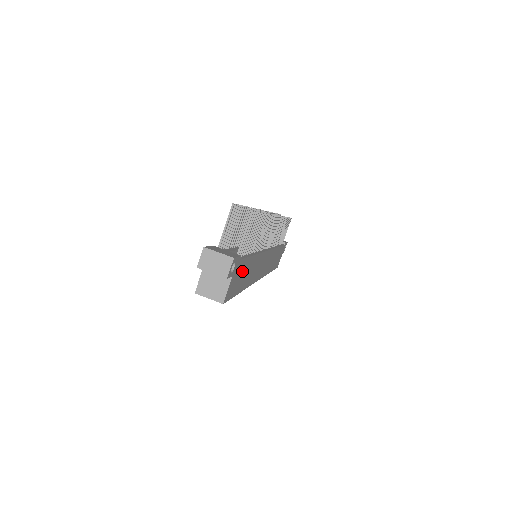
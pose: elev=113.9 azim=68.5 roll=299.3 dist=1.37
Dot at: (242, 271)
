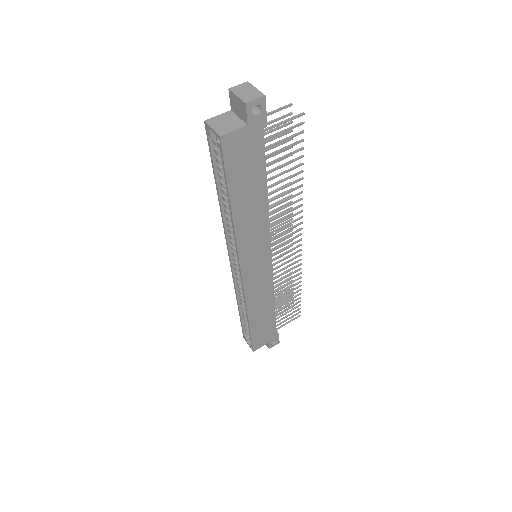
Dot at: (252, 165)
